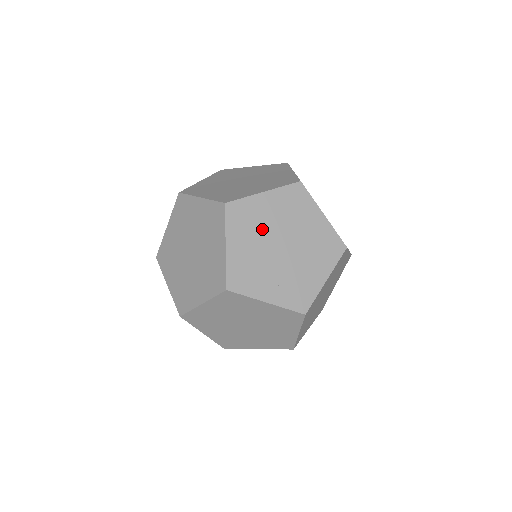
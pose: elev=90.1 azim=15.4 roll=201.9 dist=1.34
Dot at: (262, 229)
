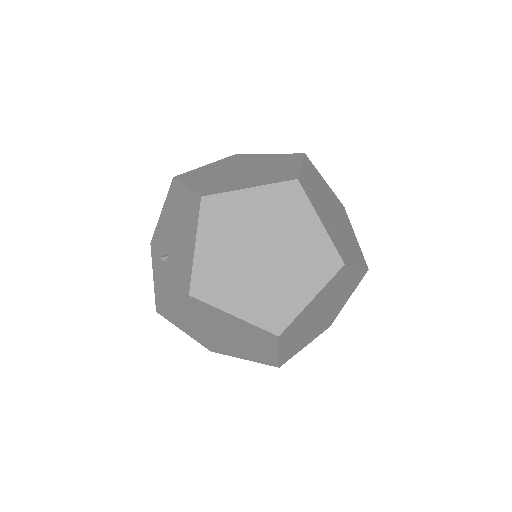
Dot at: (323, 191)
